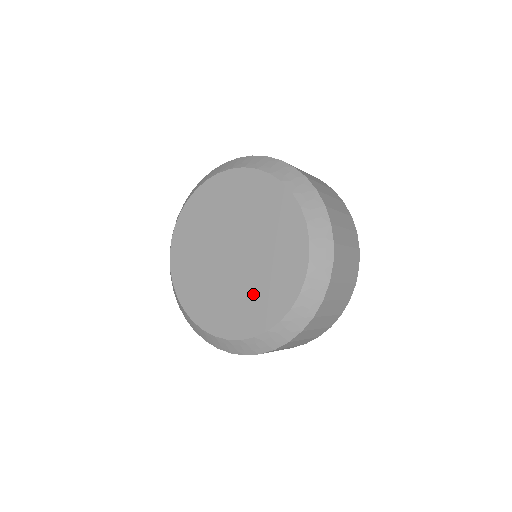
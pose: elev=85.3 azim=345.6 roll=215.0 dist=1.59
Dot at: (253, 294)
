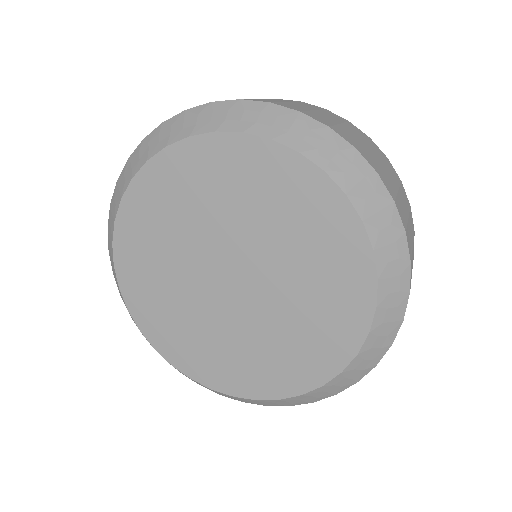
Dot at: (307, 304)
